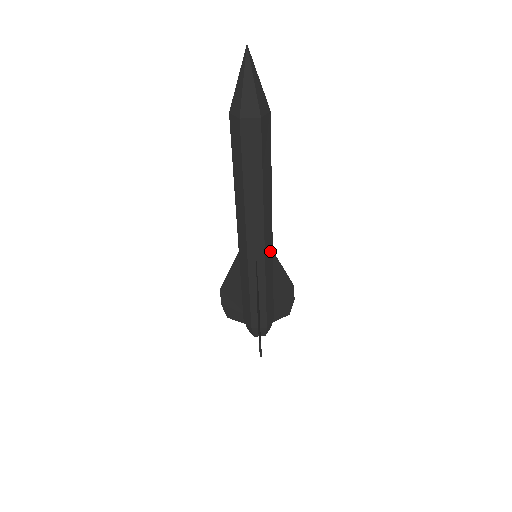
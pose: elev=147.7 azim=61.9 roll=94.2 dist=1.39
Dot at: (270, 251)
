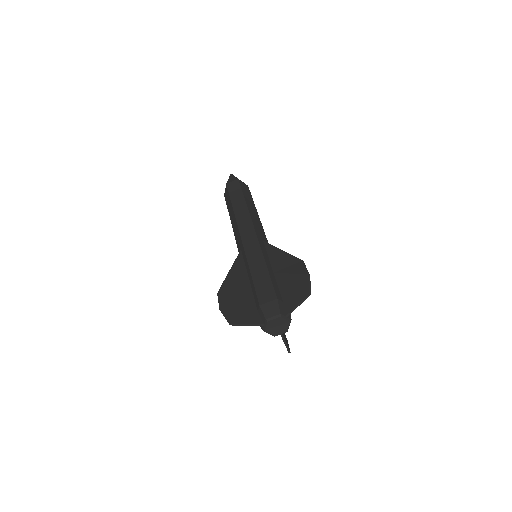
Dot at: occluded
